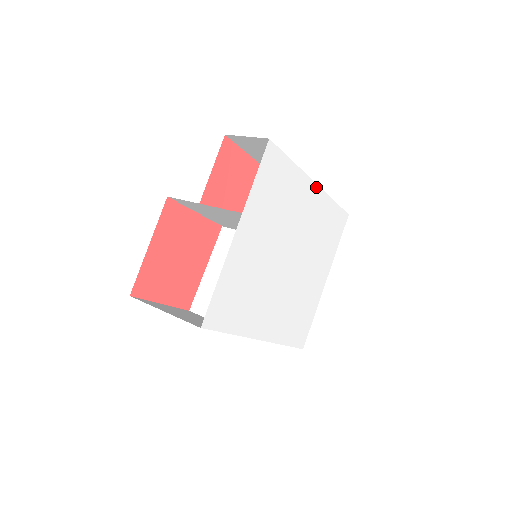
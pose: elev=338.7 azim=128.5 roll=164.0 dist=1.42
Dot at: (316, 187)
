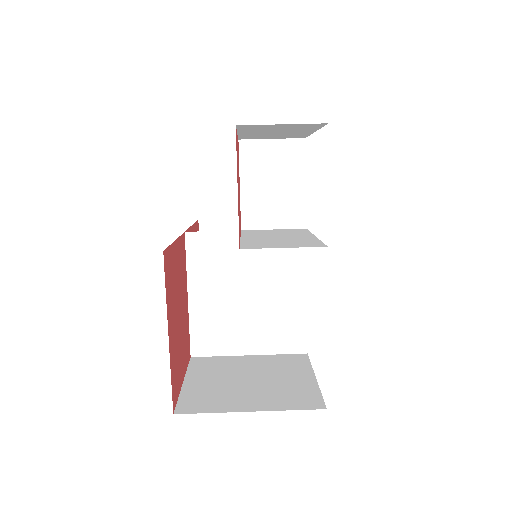
Dot at: (304, 142)
